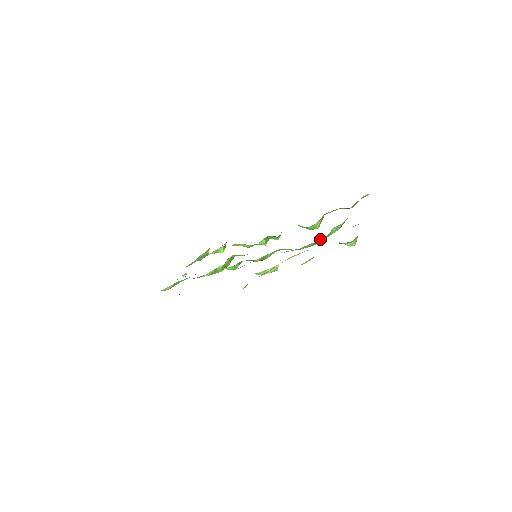
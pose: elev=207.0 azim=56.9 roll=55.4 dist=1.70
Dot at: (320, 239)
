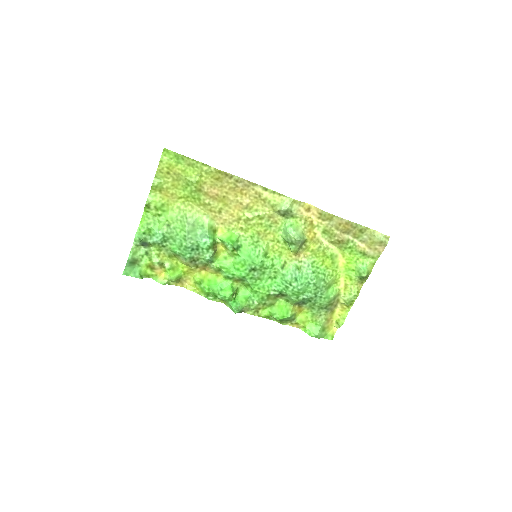
Dot at: (330, 271)
